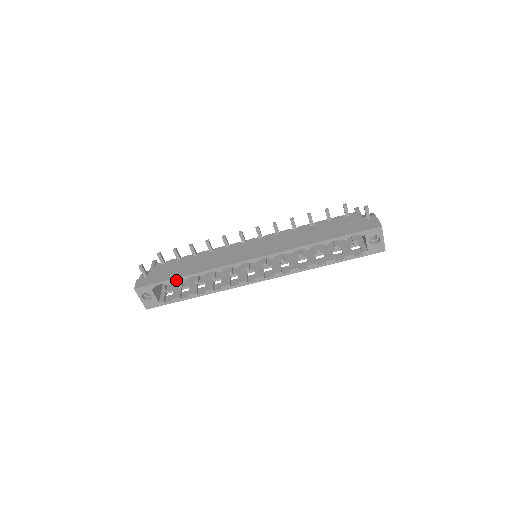
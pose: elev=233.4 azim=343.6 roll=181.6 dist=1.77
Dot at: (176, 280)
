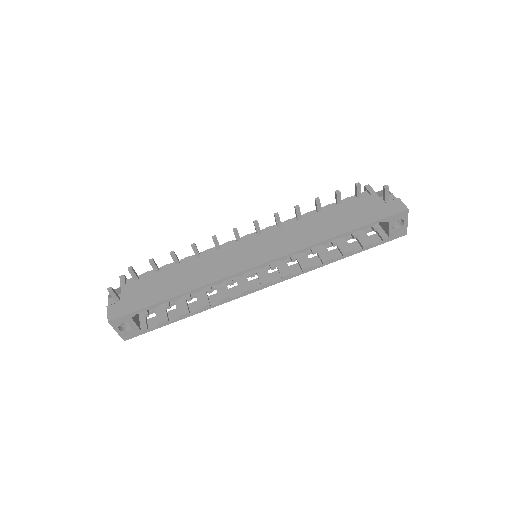
Dot at: occluded
